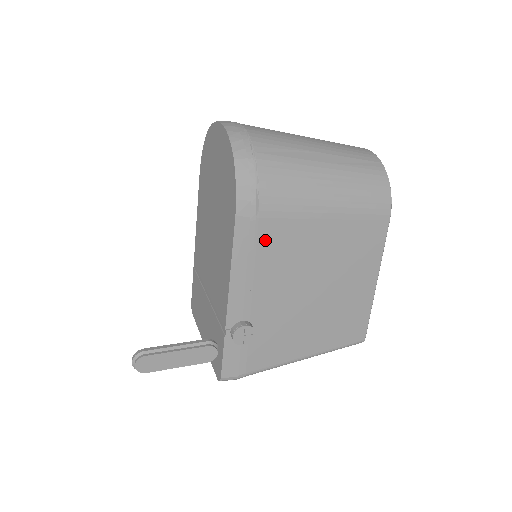
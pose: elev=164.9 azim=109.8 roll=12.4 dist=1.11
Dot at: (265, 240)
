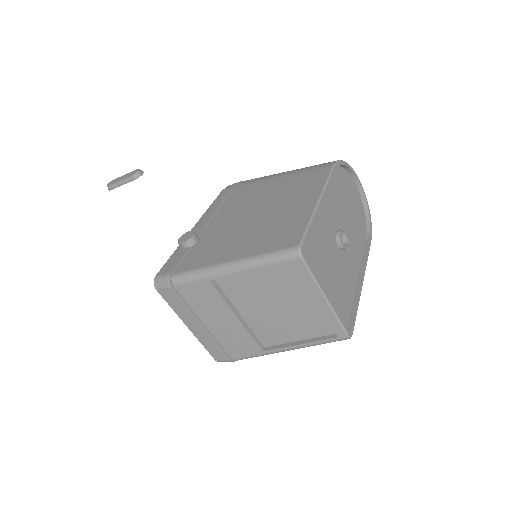
Dot at: (233, 196)
